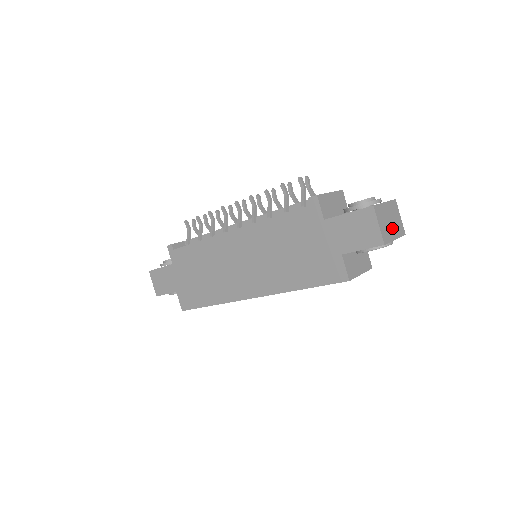
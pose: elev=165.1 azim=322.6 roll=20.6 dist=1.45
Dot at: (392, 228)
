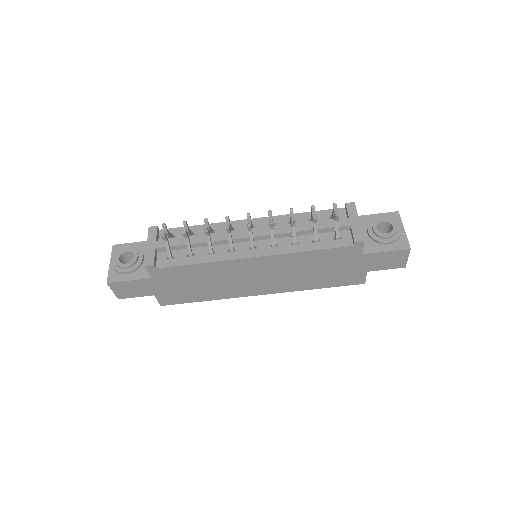
Dot at: occluded
